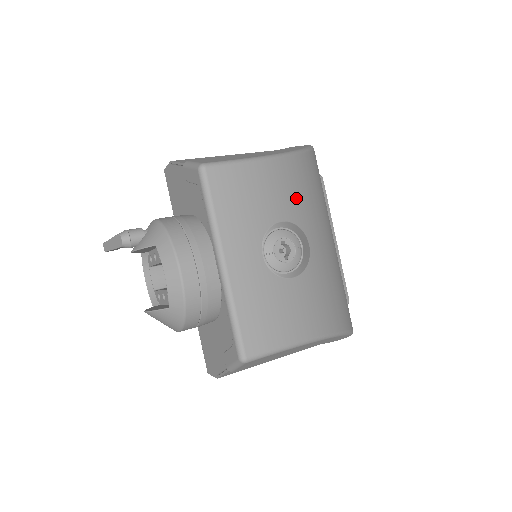
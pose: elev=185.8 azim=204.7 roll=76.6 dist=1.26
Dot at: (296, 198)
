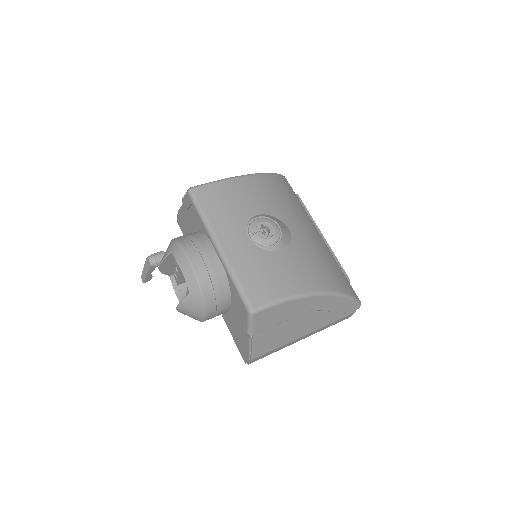
Dot at: (269, 200)
